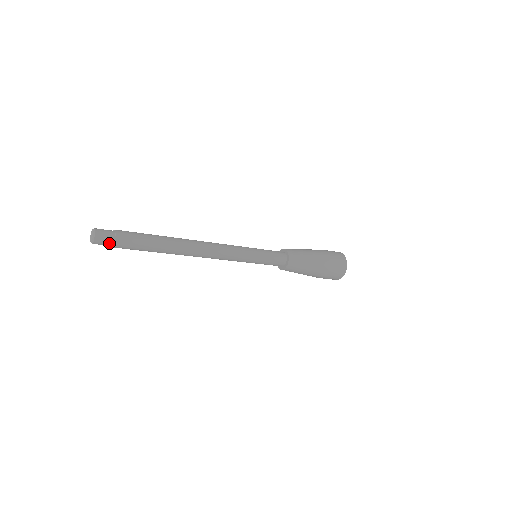
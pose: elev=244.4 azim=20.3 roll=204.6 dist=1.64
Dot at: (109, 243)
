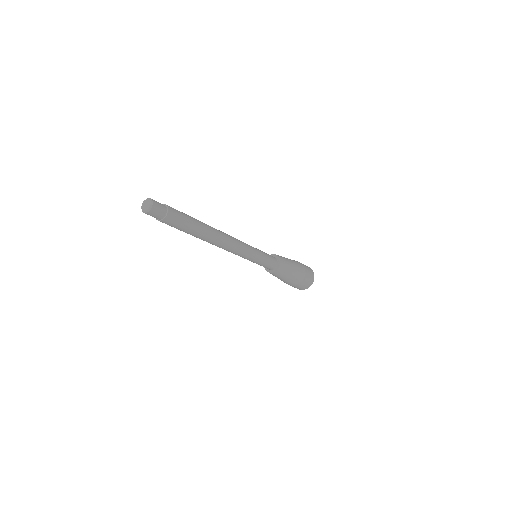
Dot at: (159, 217)
